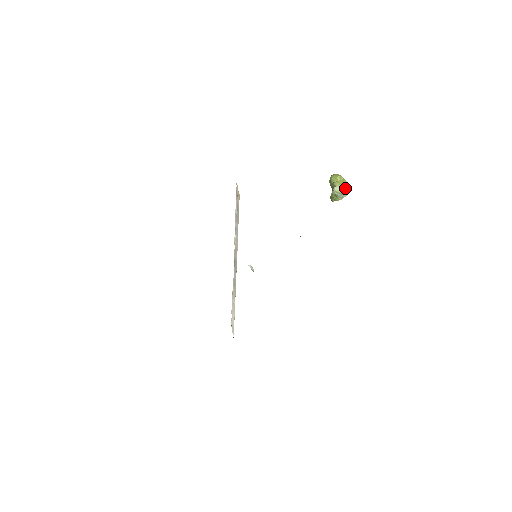
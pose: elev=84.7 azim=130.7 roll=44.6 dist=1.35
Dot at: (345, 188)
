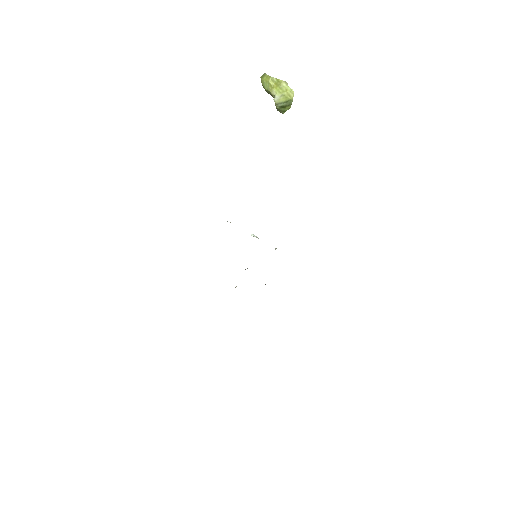
Dot at: (286, 92)
